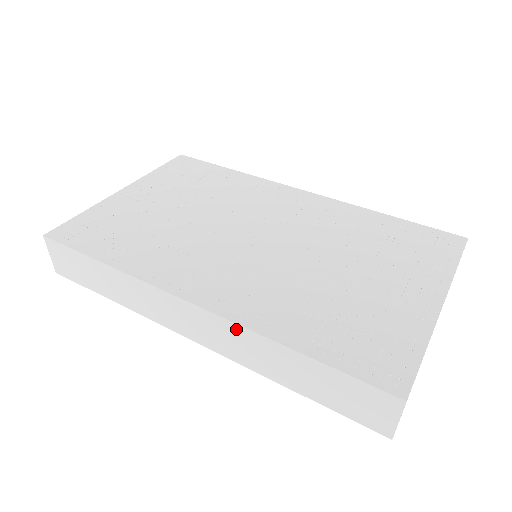
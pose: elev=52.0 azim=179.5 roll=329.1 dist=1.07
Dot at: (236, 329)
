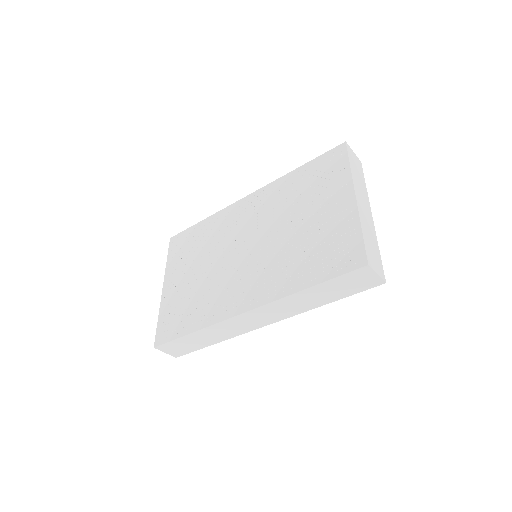
Dot at: (276, 304)
